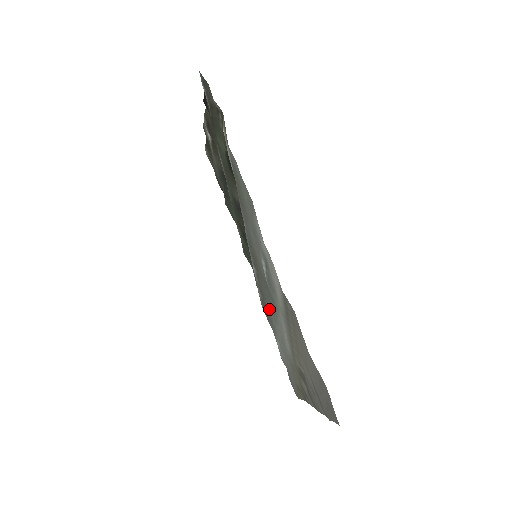
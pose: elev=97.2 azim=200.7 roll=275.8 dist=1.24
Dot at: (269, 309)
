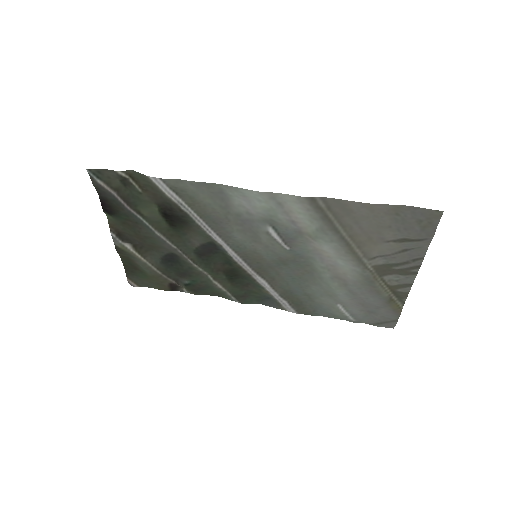
Dot at: (306, 291)
